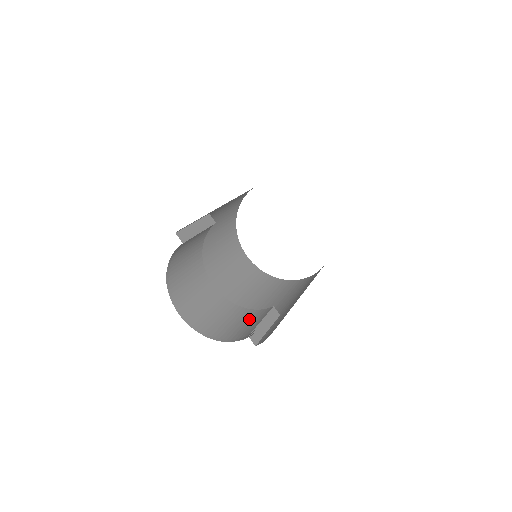
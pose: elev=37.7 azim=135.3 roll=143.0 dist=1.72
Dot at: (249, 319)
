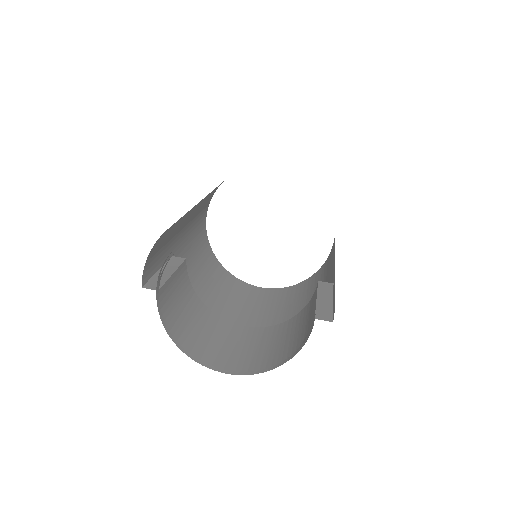
Dot at: (306, 315)
